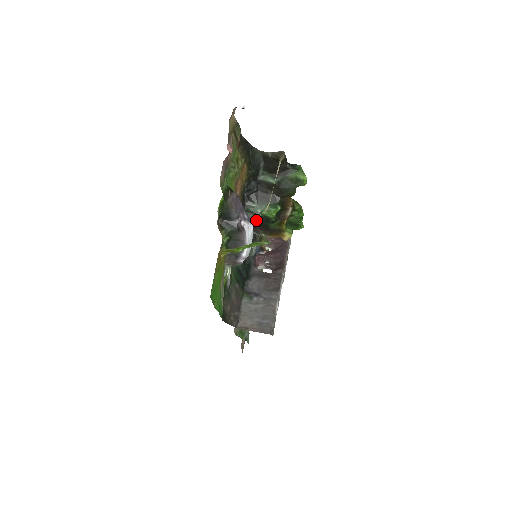
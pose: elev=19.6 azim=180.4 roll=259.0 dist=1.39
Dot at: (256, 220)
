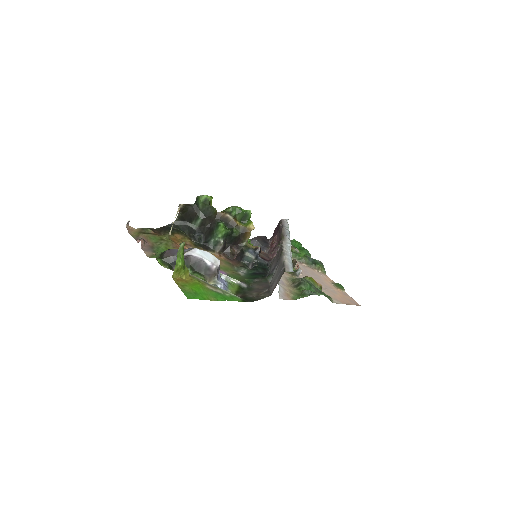
Dot at: (228, 244)
